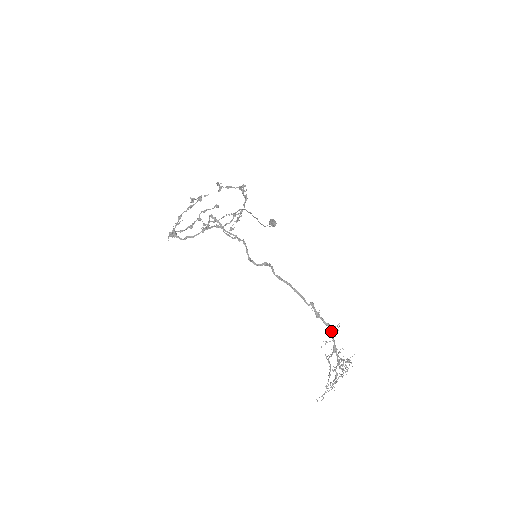
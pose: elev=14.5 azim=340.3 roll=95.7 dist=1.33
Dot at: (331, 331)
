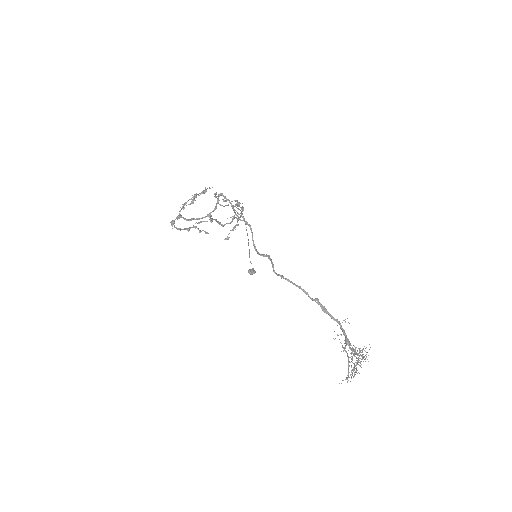
Dot at: (340, 325)
